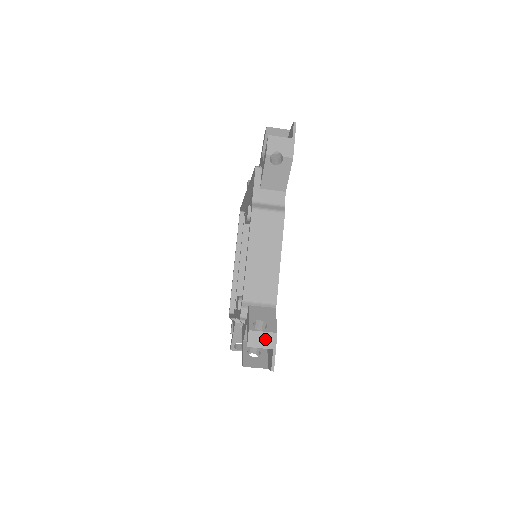
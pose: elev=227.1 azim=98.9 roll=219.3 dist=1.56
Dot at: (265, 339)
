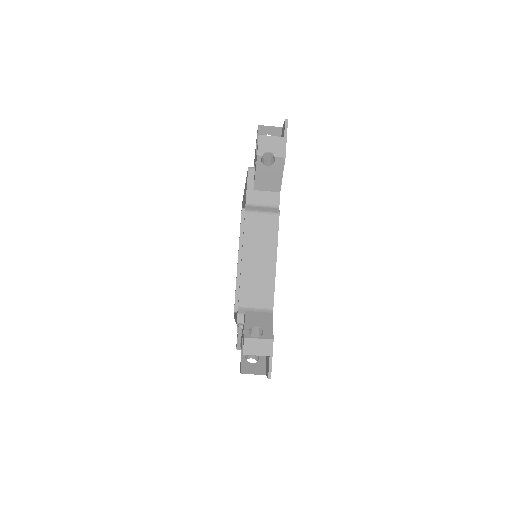
Dot at: (261, 346)
